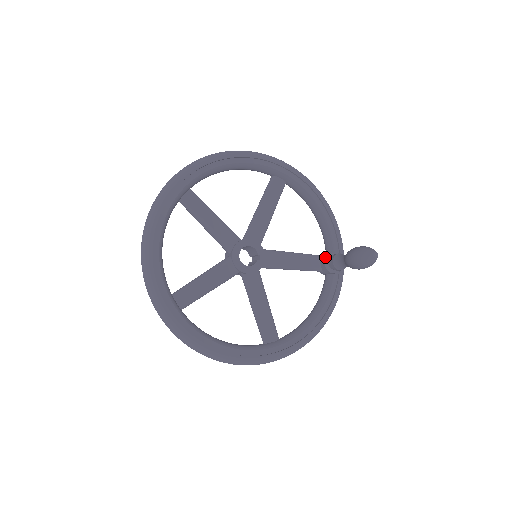
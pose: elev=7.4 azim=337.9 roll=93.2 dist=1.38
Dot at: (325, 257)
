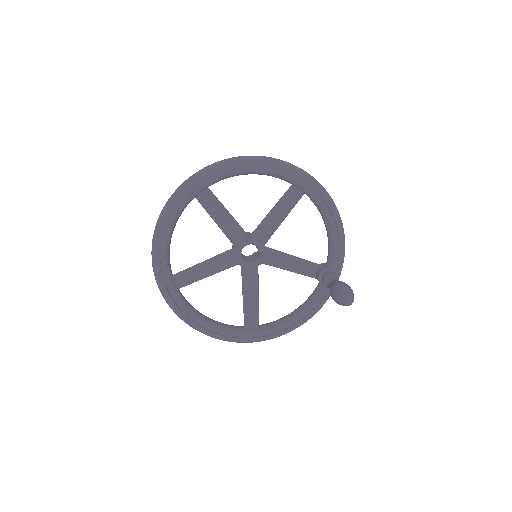
Dot at: (321, 270)
